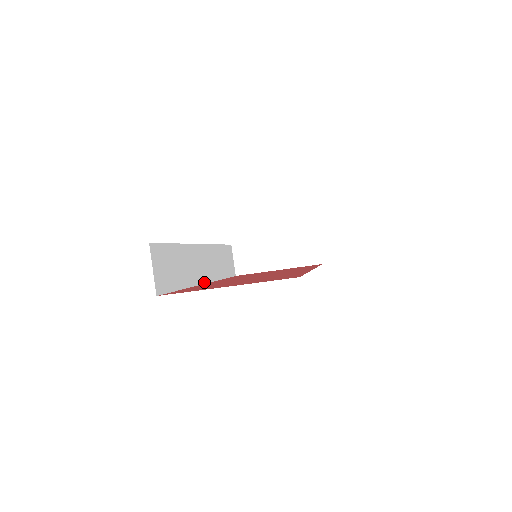
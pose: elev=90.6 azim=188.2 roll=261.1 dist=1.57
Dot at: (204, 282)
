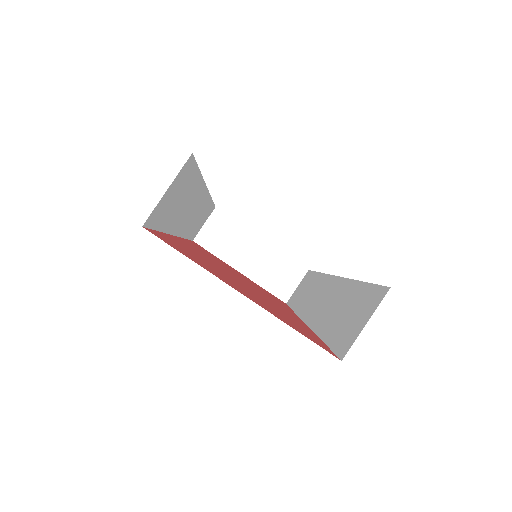
Dot at: (177, 234)
